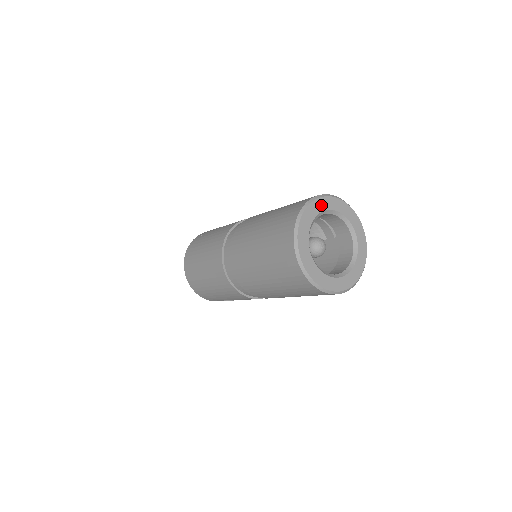
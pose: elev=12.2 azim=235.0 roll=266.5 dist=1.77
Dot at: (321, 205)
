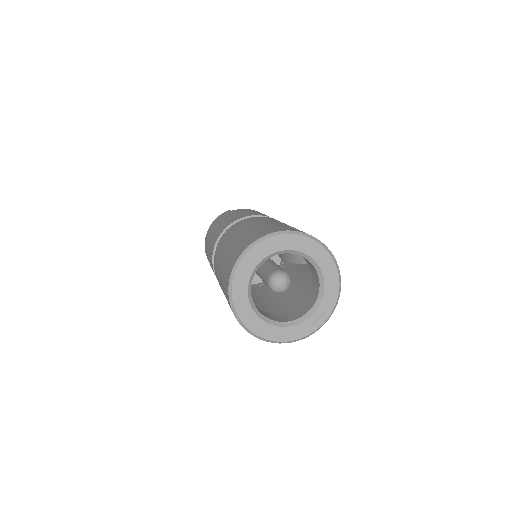
Dot at: (270, 246)
